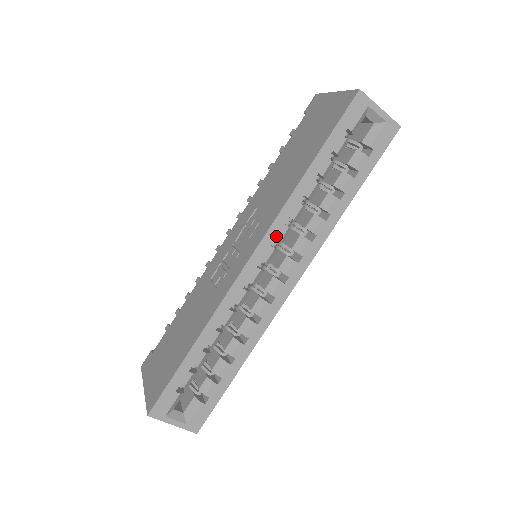
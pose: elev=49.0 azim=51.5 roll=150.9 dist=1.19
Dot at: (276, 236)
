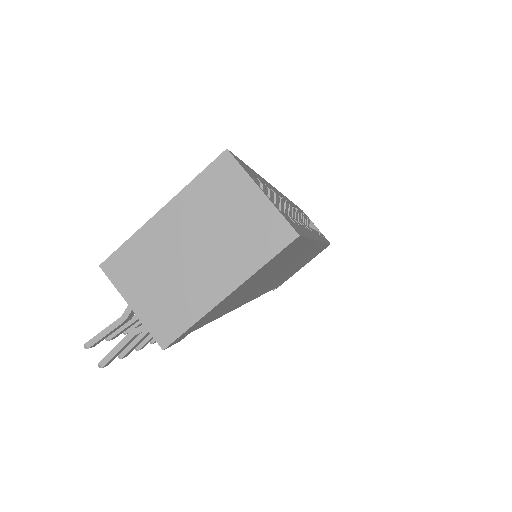
Dot at: (293, 205)
